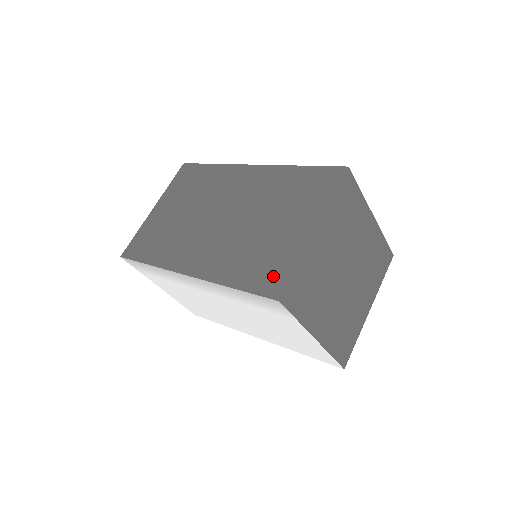
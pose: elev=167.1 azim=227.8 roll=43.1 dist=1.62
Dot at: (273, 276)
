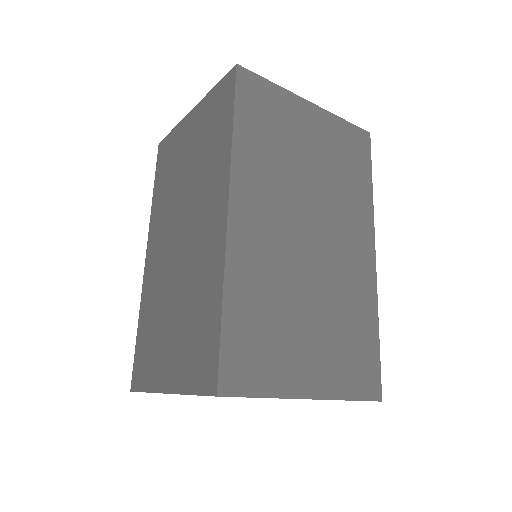
Dot at: (141, 369)
